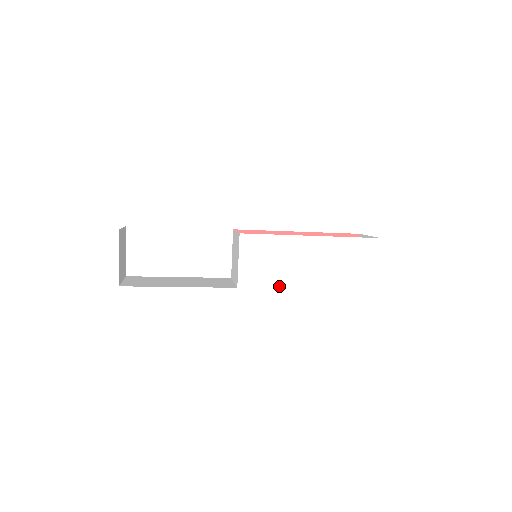
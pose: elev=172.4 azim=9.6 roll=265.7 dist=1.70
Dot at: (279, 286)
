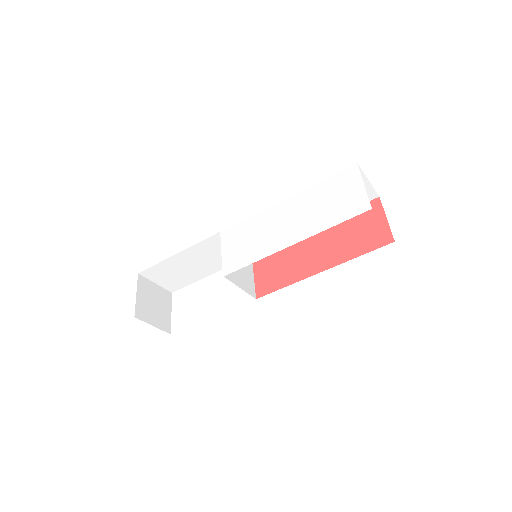
Dot at: (261, 257)
